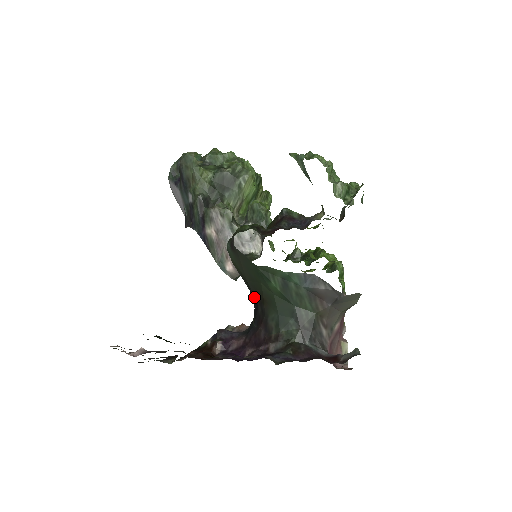
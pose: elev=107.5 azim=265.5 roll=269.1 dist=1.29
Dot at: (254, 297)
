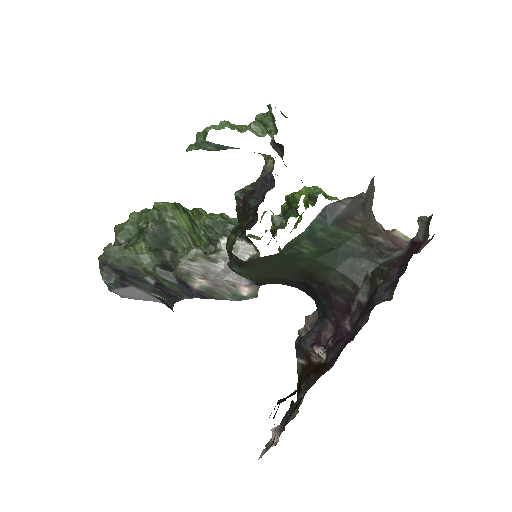
Dot at: (298, 283)
